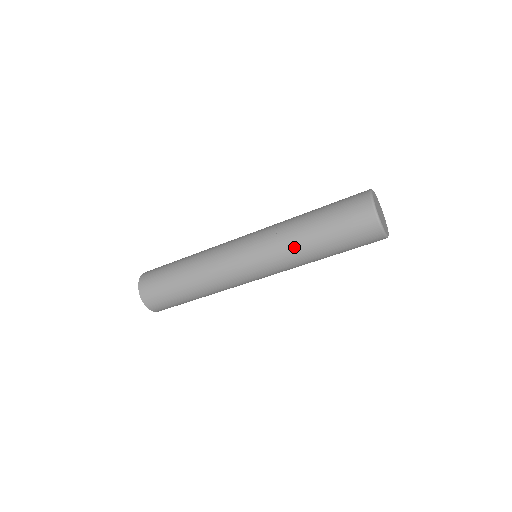
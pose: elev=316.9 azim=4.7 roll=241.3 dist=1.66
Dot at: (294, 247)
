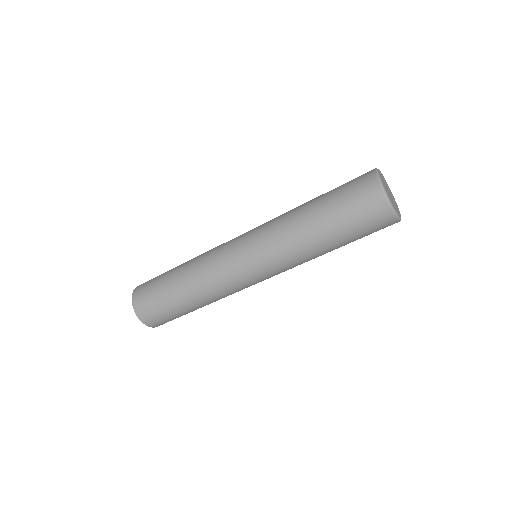
Dot at: (309, 258)
